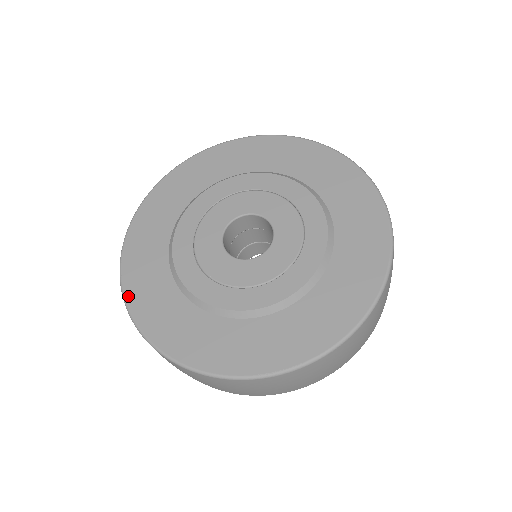
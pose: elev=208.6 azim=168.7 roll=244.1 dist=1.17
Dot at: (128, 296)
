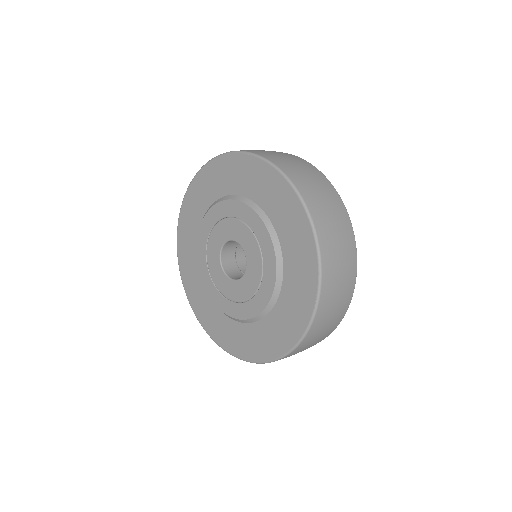
Dot at: (178, 253)
